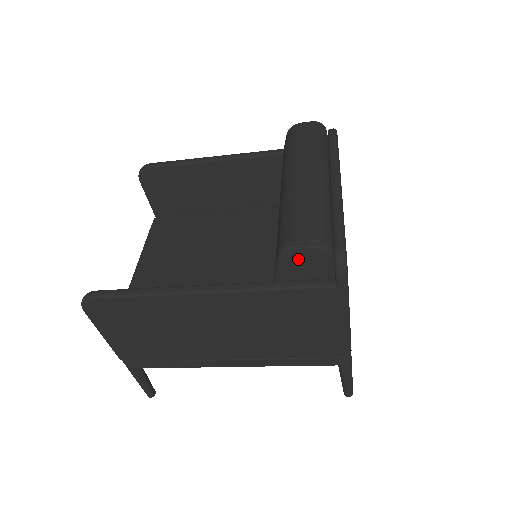
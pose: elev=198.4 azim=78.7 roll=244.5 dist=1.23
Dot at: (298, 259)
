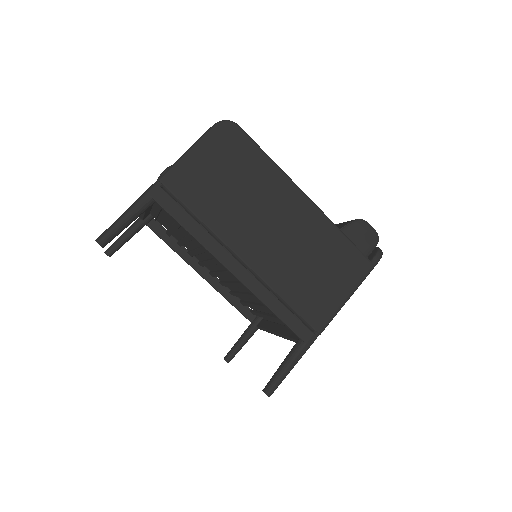
Dot at: (362, 231)
